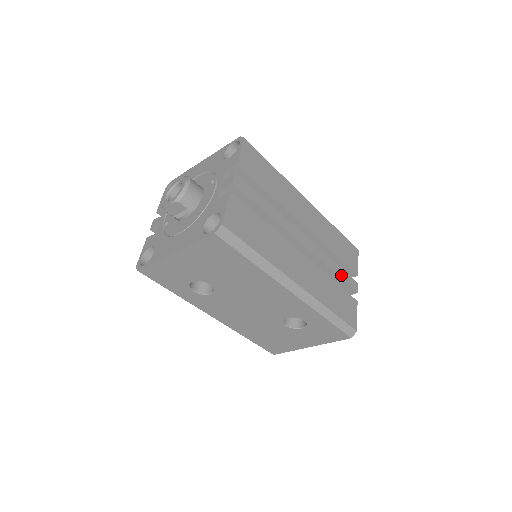
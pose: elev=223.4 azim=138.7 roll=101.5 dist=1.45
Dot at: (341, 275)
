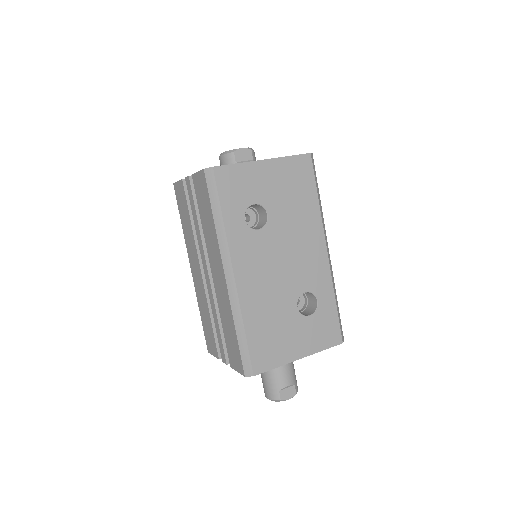
Dot at: occluded
